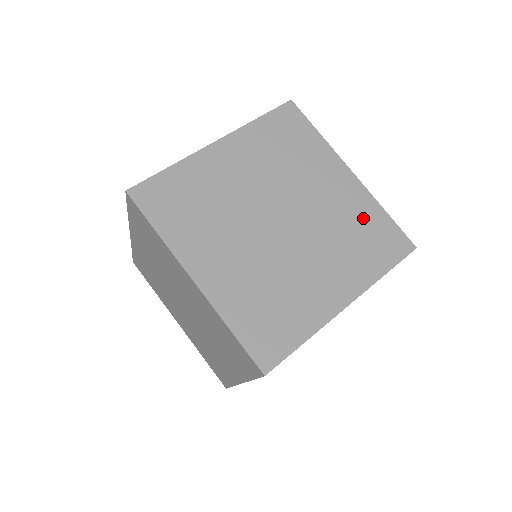
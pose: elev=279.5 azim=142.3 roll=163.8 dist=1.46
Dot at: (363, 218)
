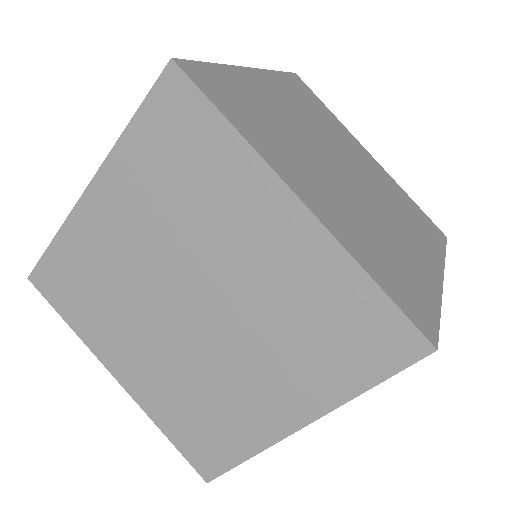
Dot at: (325, 296)
